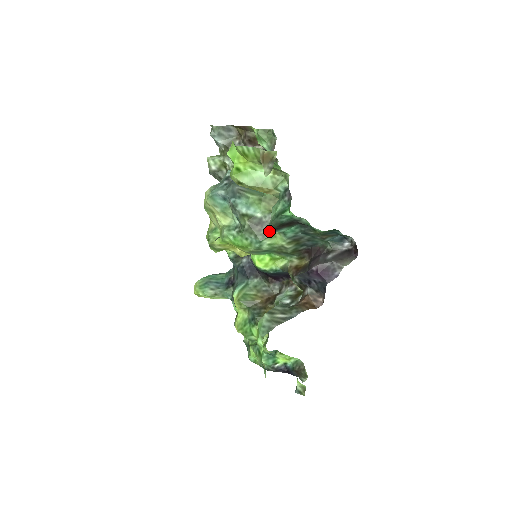
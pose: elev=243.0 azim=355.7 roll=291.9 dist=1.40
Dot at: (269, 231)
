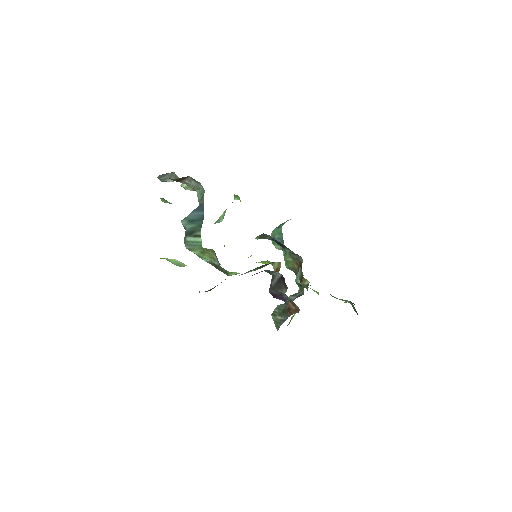
Dot at: (226, 270)
